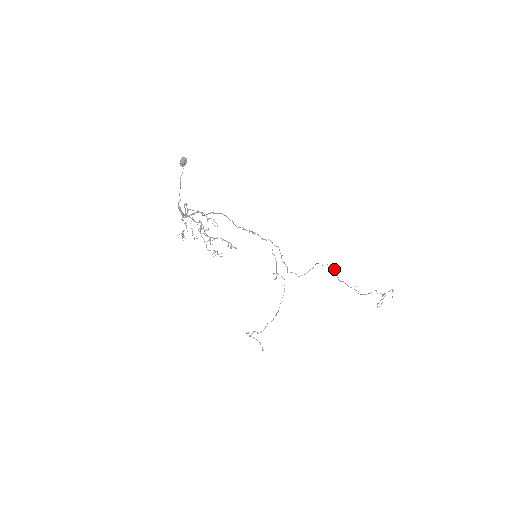
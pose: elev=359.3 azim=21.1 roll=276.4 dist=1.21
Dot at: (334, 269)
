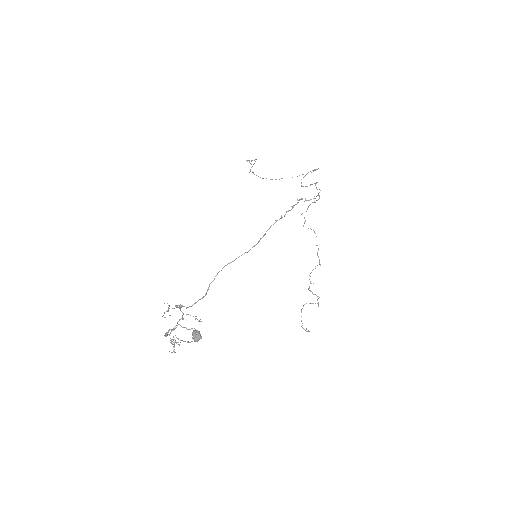
Dot at: (320, 265)
